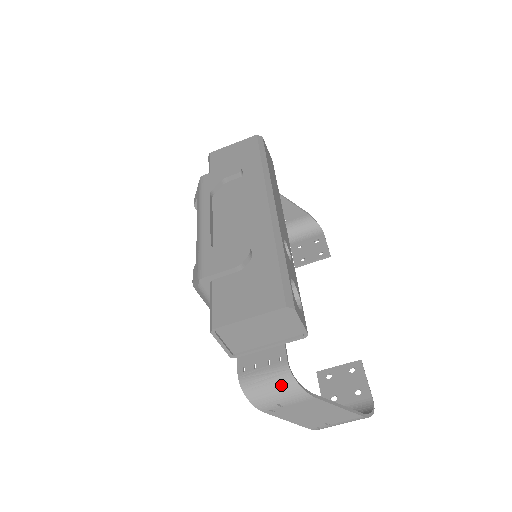
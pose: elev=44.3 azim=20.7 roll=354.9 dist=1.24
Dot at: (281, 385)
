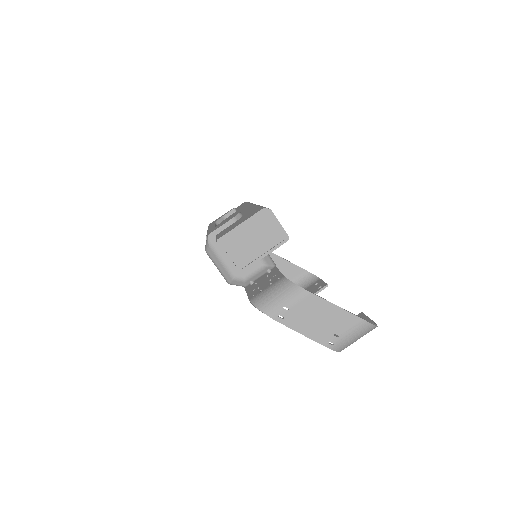
Dot at: (282, 289)
